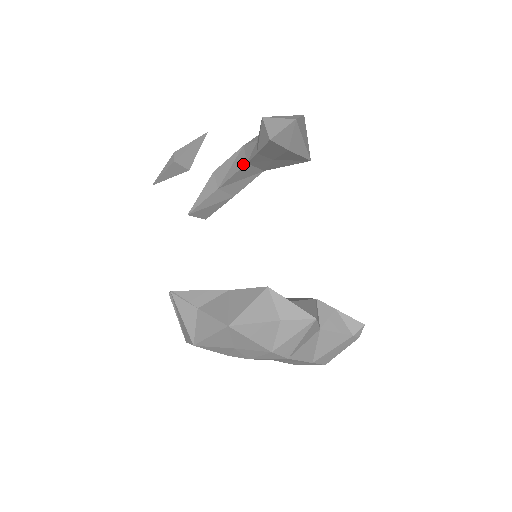
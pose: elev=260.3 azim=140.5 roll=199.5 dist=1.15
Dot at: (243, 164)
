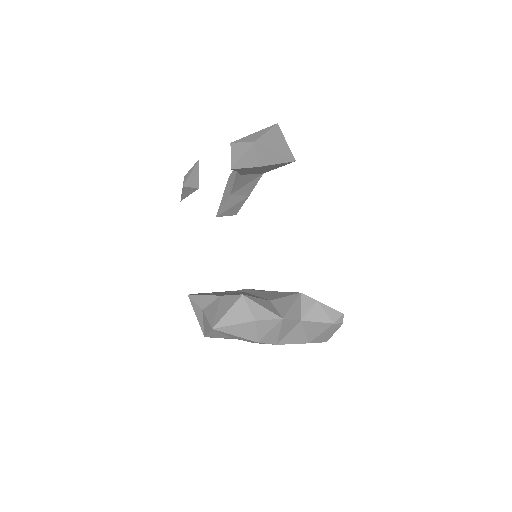
Dot at: (239, 175)
